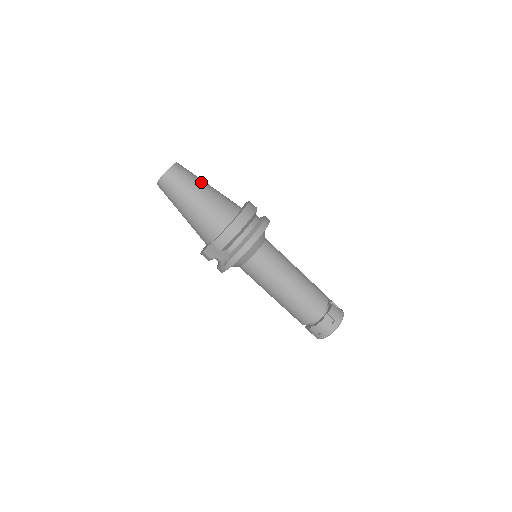
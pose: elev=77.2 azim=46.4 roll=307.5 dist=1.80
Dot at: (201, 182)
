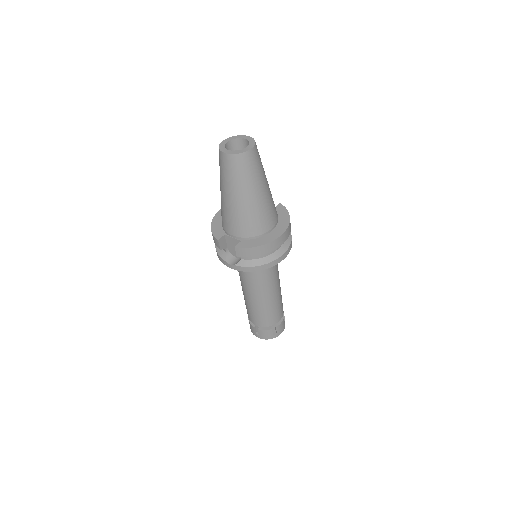
Dot at: (264, 179)
